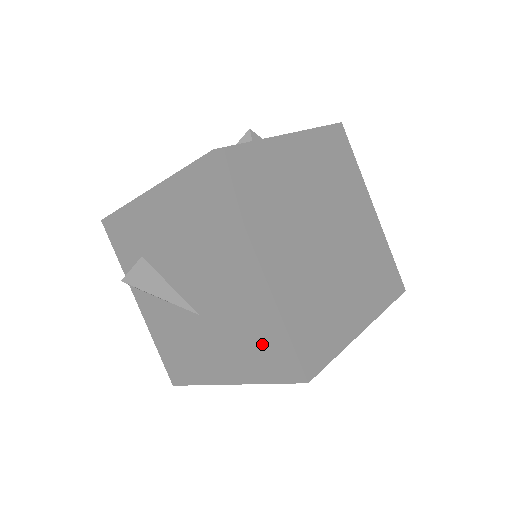
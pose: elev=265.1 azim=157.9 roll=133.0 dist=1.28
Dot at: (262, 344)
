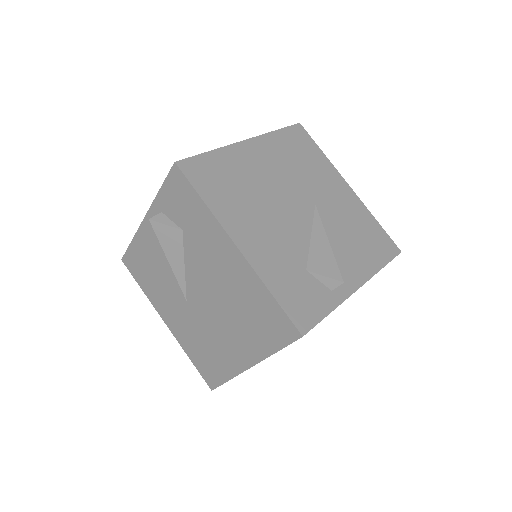
Dot at: (208, 359)
